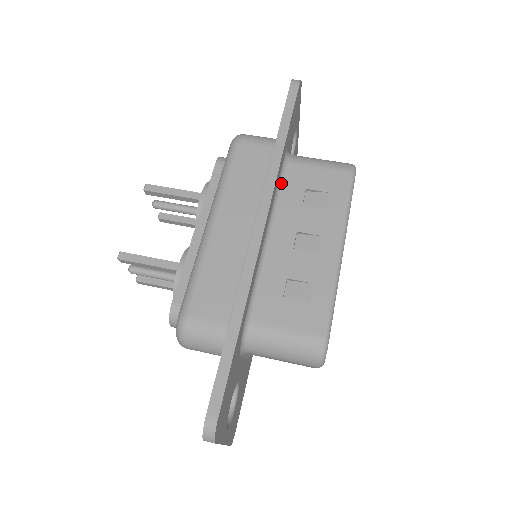
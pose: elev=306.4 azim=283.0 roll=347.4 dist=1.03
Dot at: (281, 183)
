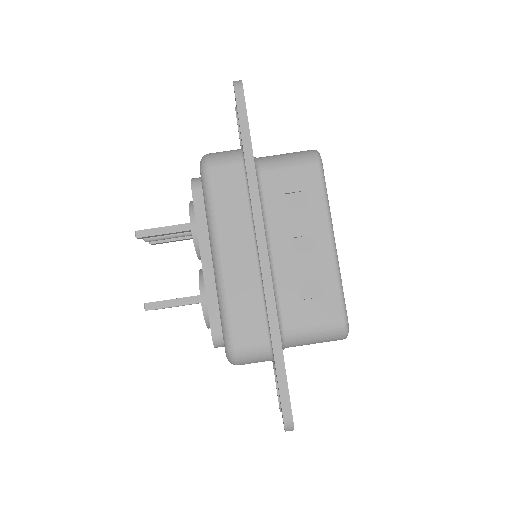
Dot at: (261, 196)
